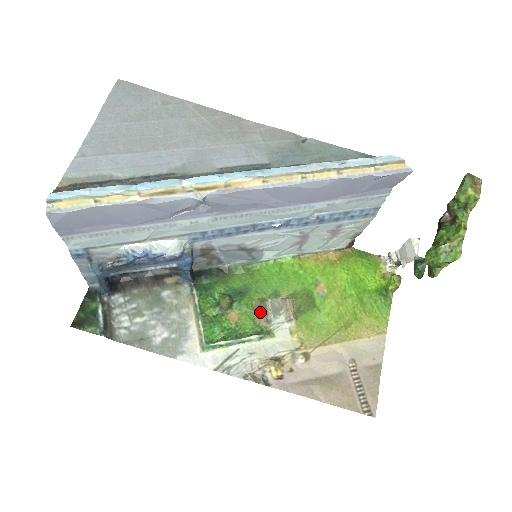
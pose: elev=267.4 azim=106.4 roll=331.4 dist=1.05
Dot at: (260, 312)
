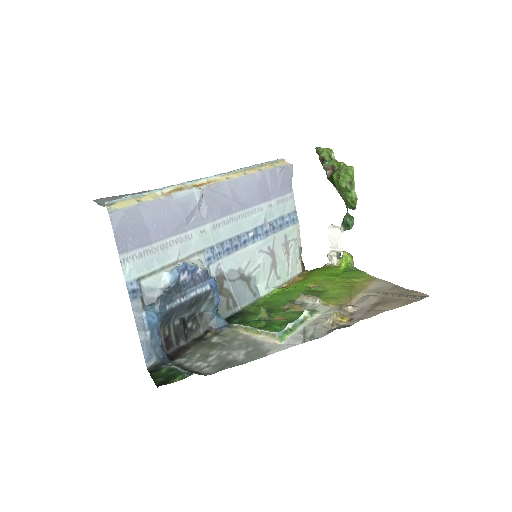
Dot at: (293, 306)
